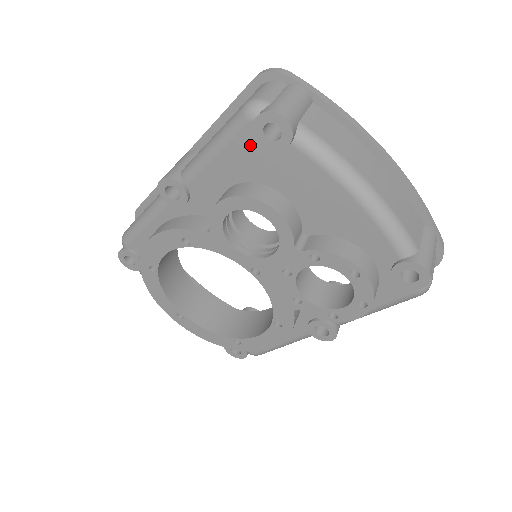
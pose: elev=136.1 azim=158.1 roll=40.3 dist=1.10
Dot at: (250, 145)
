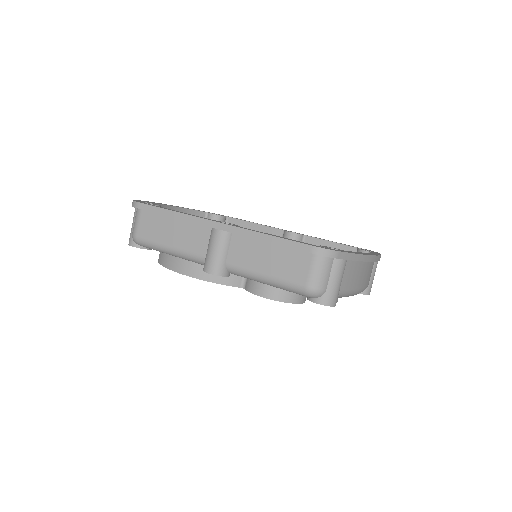
Dot at: occluded
